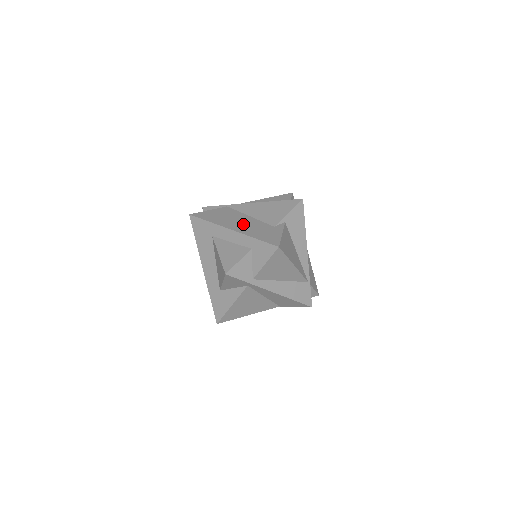
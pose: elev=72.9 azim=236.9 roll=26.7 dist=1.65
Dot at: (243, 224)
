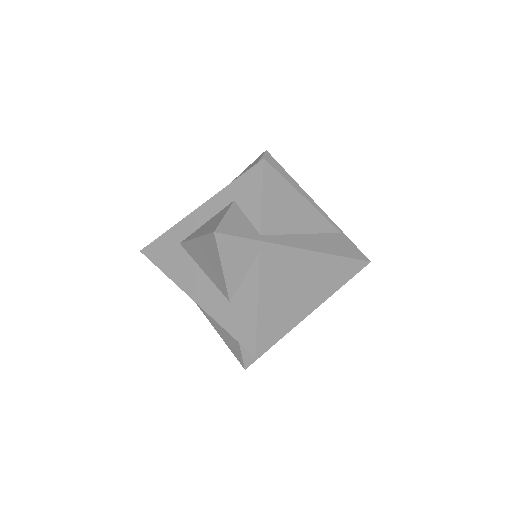
Dot at: occluded
